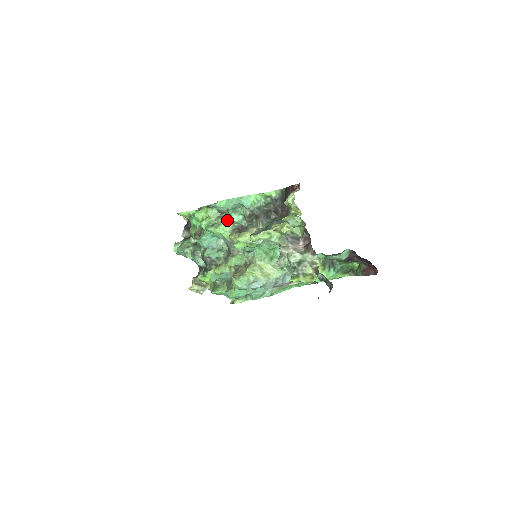
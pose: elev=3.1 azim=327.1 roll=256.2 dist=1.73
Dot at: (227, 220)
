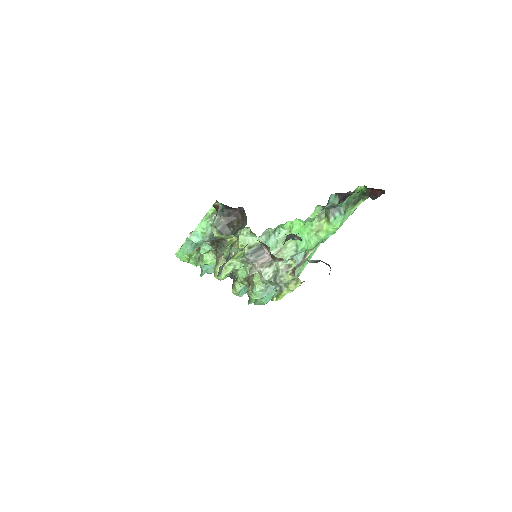
Dot at: (202, 253)
